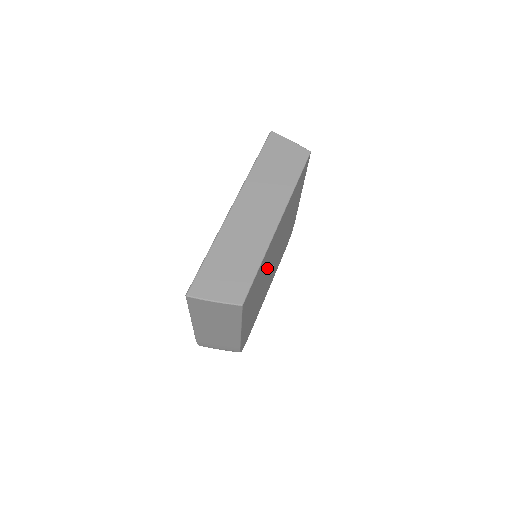
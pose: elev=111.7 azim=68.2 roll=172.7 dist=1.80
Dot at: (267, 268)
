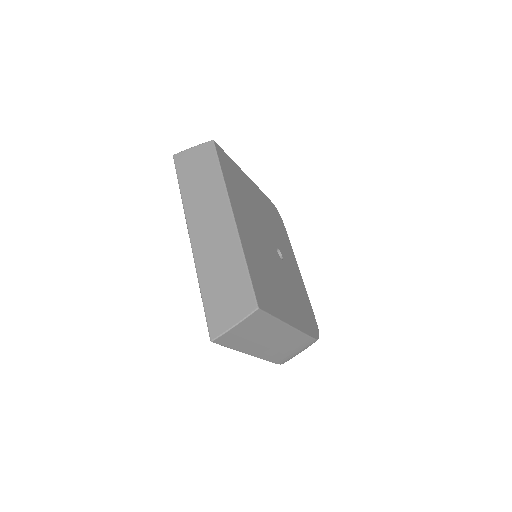
Dot at: (267, 258)
